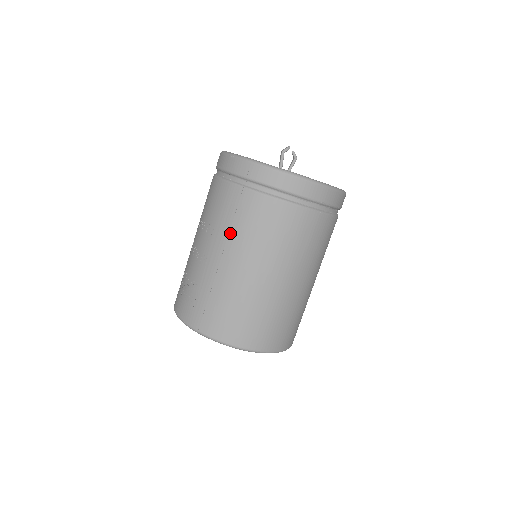
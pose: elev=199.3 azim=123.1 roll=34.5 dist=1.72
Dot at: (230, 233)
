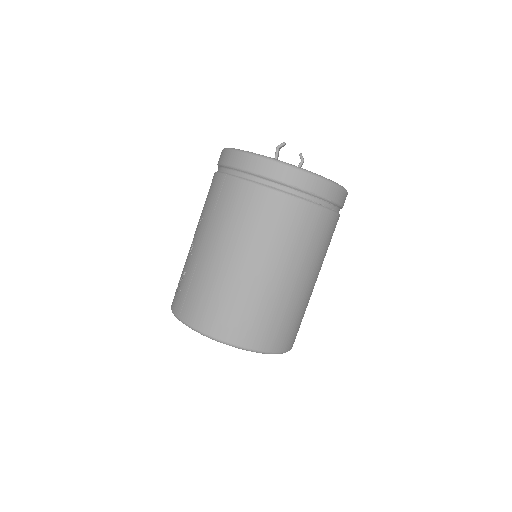
Dot at: (212, 219)
